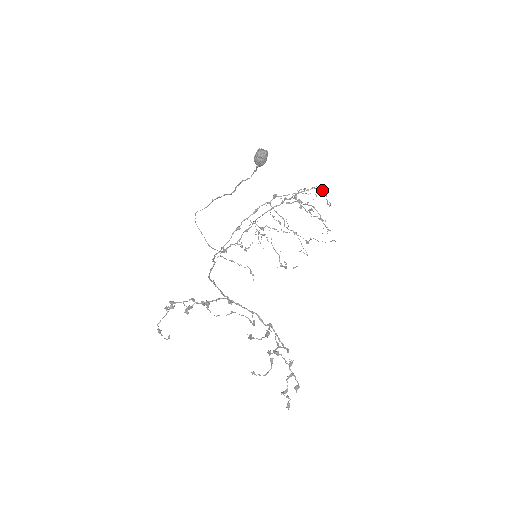
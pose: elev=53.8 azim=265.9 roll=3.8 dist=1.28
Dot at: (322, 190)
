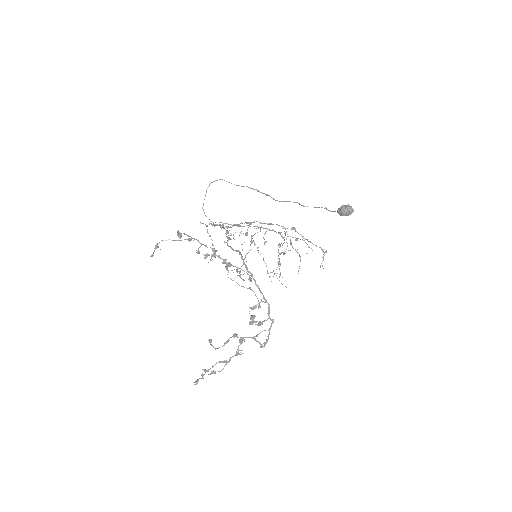
Dot at: occluded
